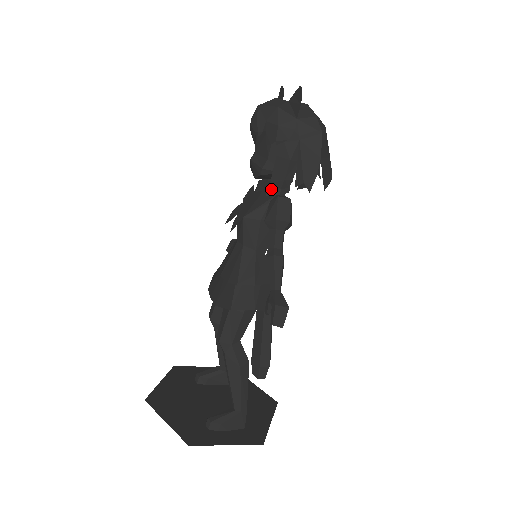
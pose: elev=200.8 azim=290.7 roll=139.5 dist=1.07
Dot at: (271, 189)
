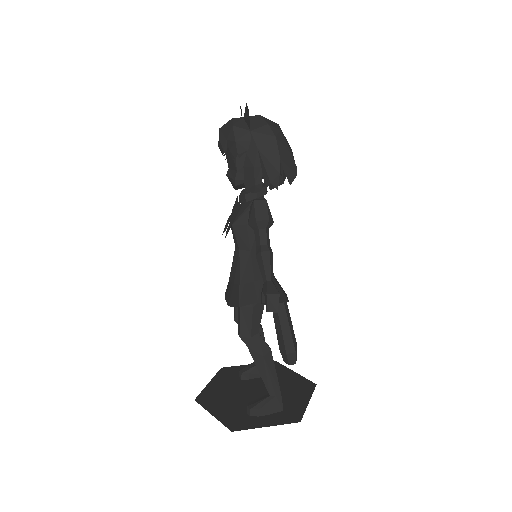
Dot at: (249, 195)
